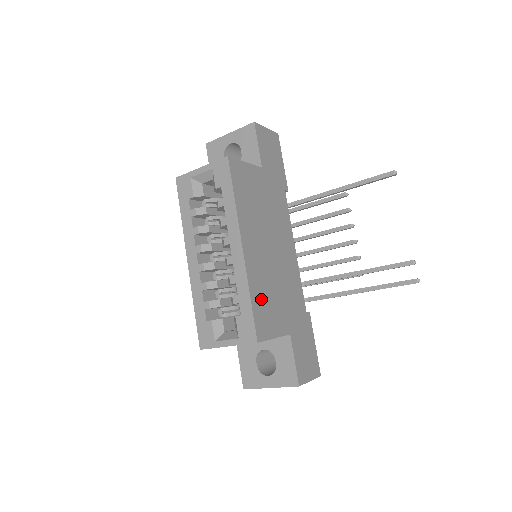
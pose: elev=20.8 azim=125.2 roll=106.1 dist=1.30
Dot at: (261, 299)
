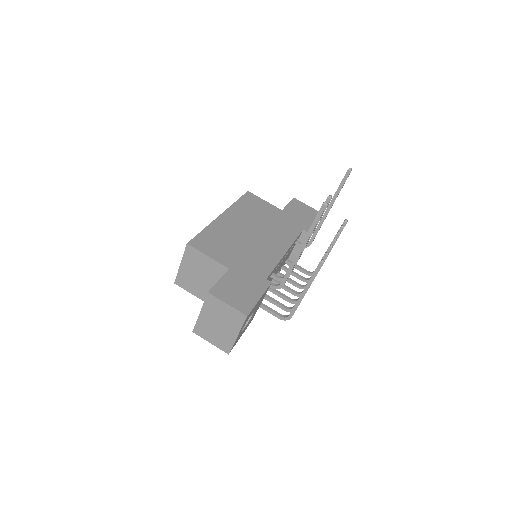
Dot at: (214, 237)
